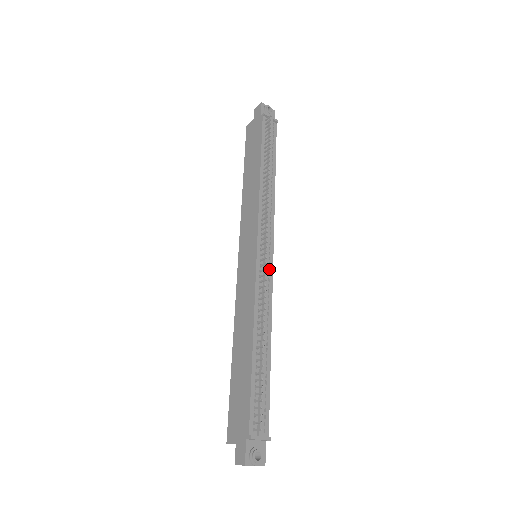
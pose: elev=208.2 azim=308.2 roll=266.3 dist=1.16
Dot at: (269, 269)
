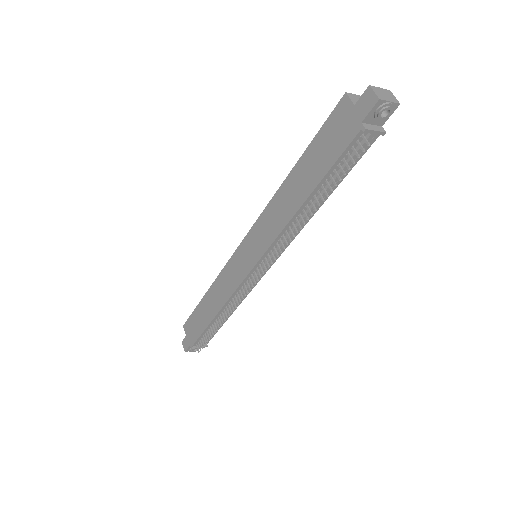
Dot at: occluded
